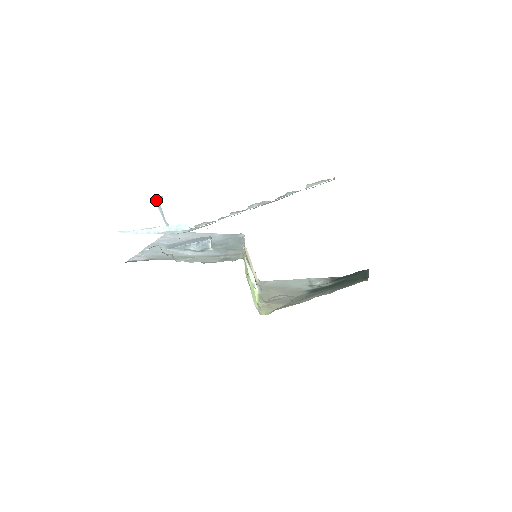
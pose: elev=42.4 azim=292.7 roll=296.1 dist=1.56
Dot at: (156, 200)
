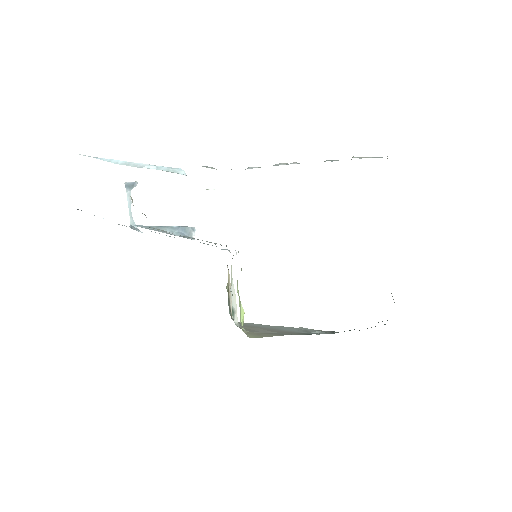
Dot at: (128, 185)
